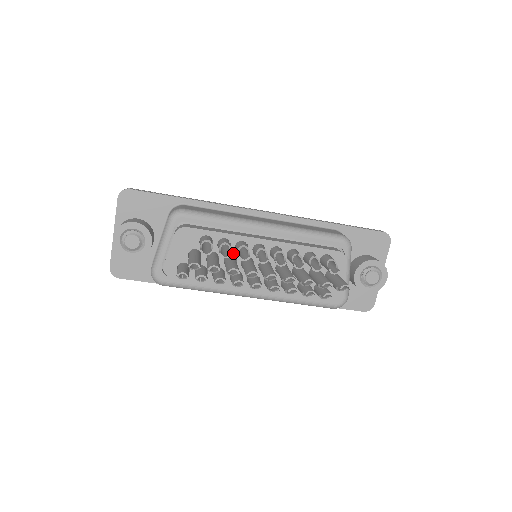
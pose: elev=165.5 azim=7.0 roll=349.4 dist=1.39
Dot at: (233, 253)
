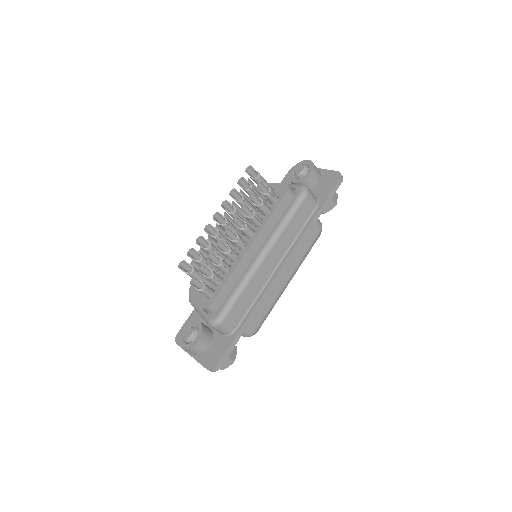
Dot at: occluded
